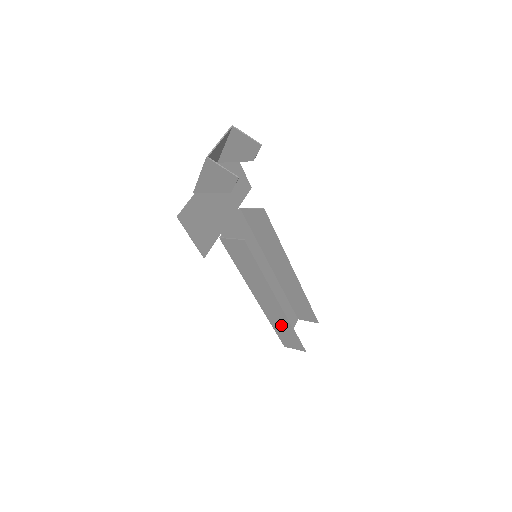
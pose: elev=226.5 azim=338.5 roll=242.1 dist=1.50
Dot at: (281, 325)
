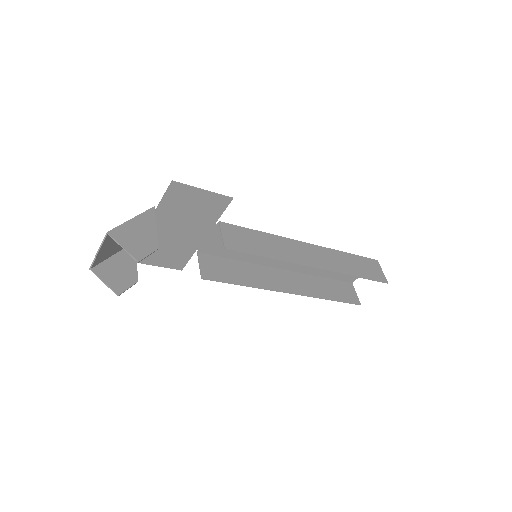
Dot at: (321, 287)
